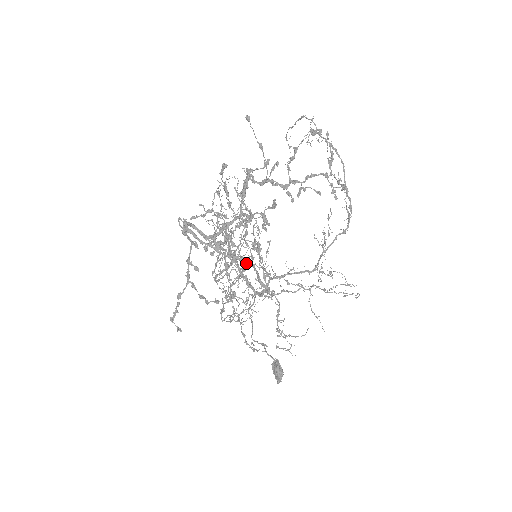
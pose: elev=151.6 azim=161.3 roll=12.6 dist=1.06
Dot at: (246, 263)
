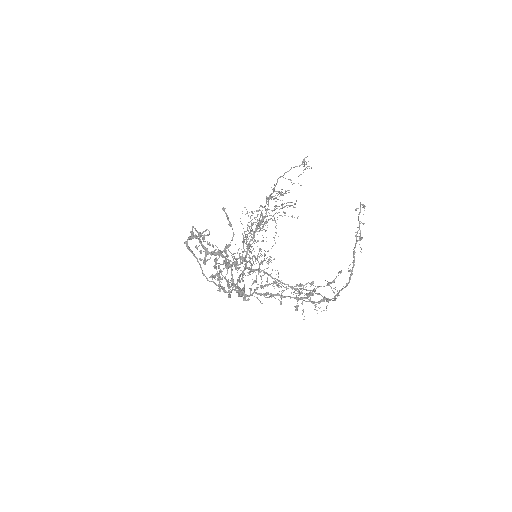
Dot at: (214, 283)
